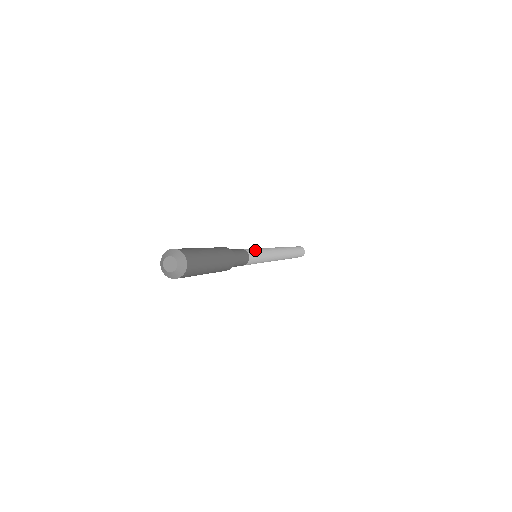
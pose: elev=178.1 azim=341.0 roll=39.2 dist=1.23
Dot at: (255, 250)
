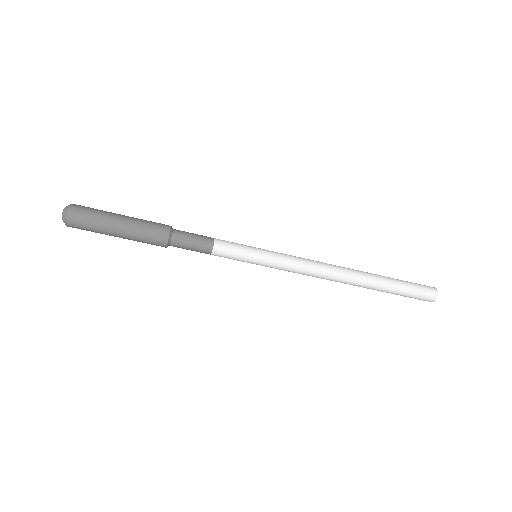
Dot at: occluded
